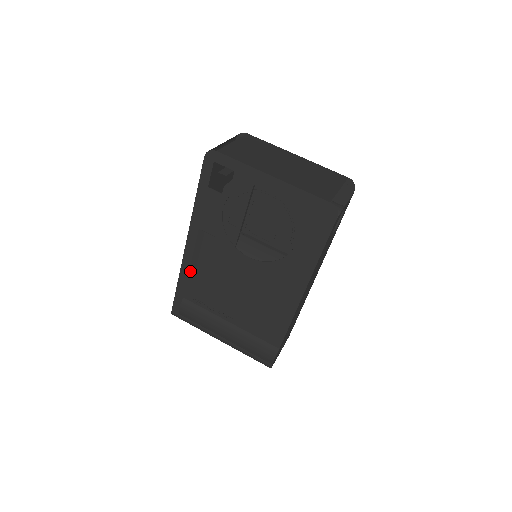
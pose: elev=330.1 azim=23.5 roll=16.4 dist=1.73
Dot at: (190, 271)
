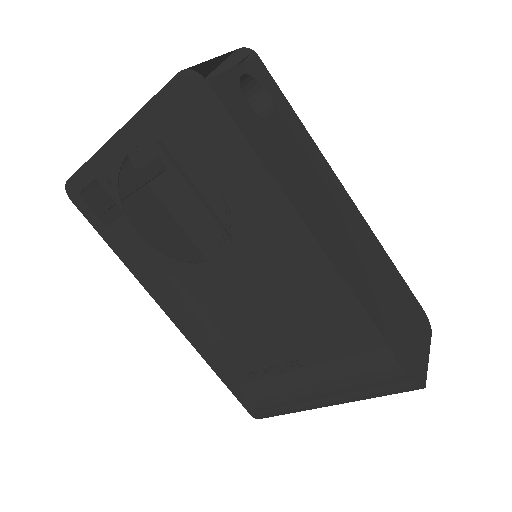
Dot at: (205, 345)
